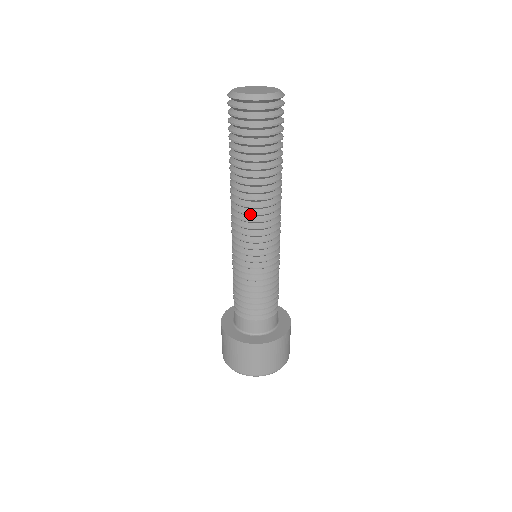
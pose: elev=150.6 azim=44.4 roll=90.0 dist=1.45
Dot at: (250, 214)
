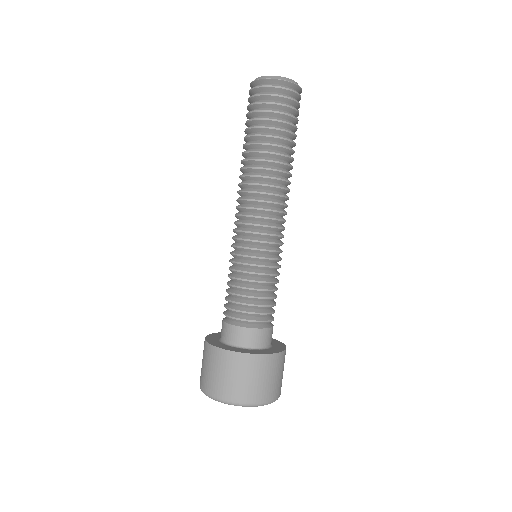
Dot at: (274, 195)
